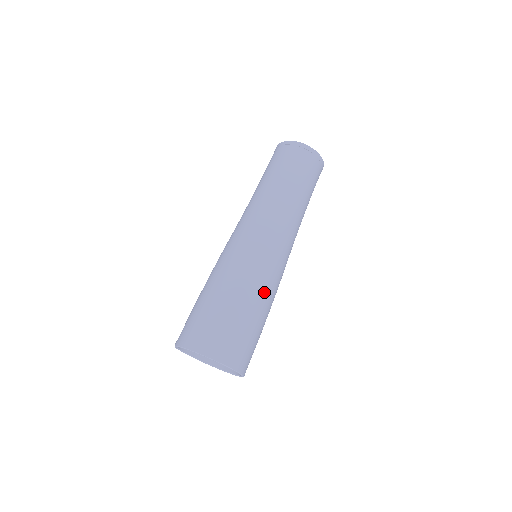
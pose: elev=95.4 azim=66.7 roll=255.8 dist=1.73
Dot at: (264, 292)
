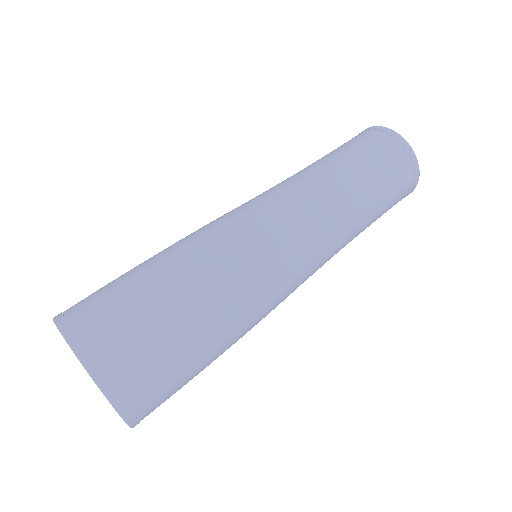
Dot at: (244, 330)
